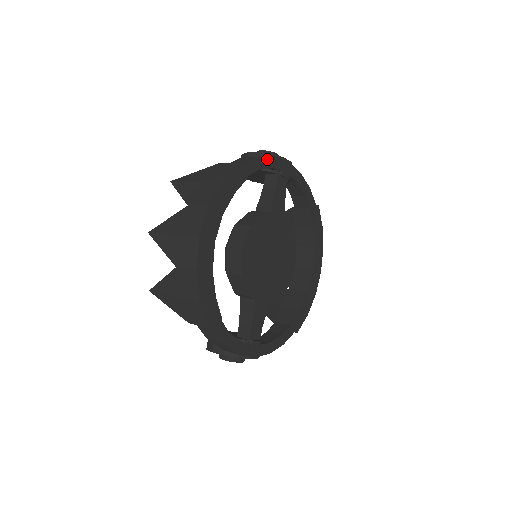
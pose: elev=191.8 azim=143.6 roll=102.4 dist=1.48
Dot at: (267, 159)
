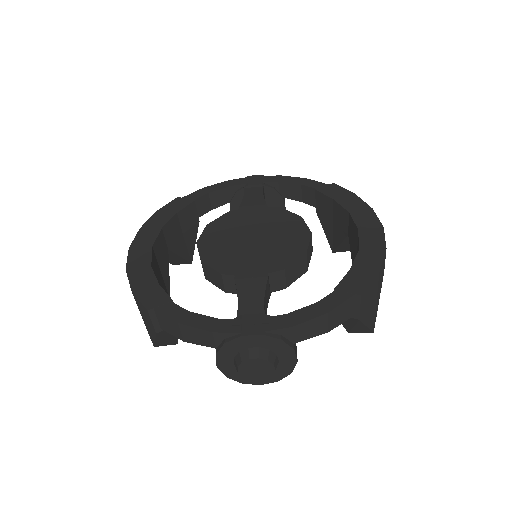
Dot at: (221, 184)
